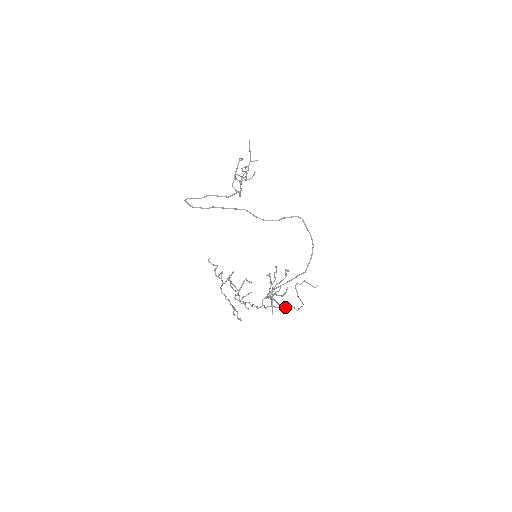
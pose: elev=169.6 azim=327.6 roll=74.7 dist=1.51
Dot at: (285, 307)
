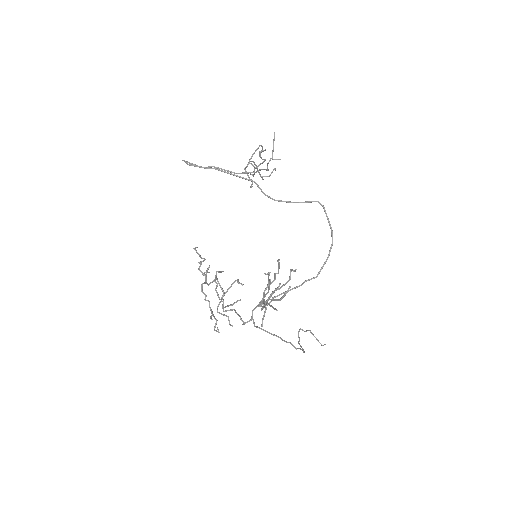
Dot at: occluded
